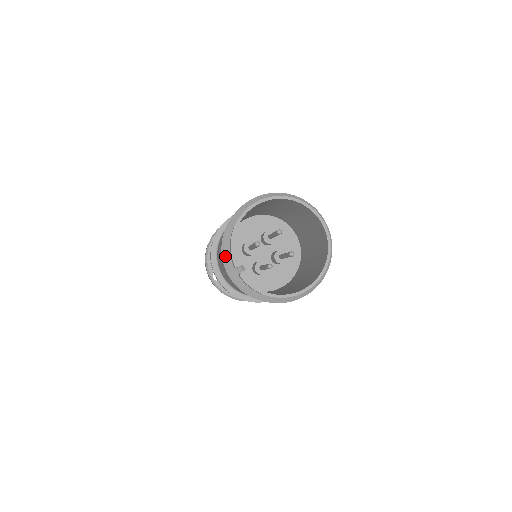
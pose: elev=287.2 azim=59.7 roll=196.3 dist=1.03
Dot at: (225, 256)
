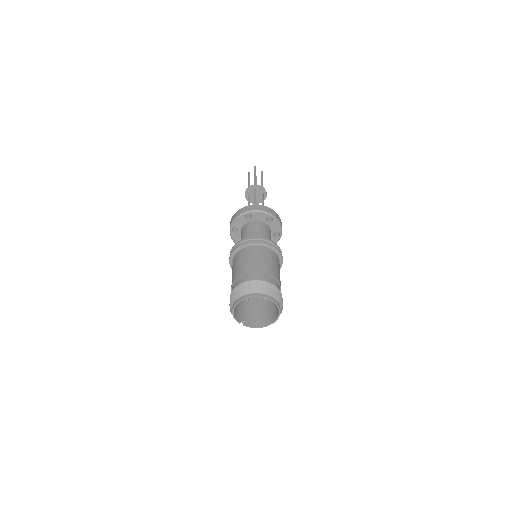
Dot at: occluded
